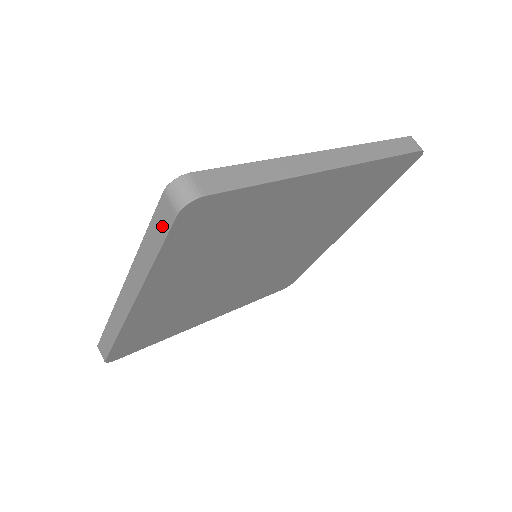
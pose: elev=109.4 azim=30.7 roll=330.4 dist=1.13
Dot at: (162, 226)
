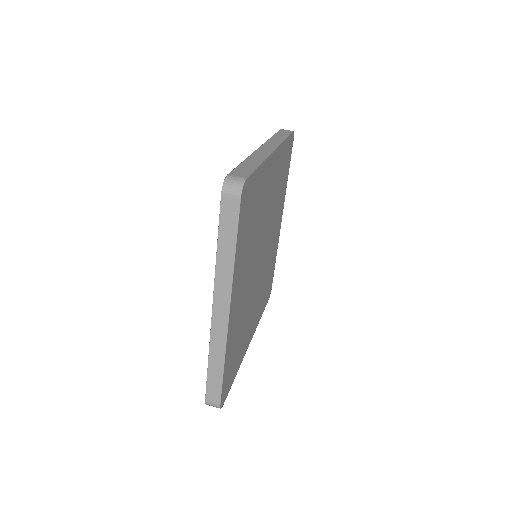
Dot at: (231, 219)
